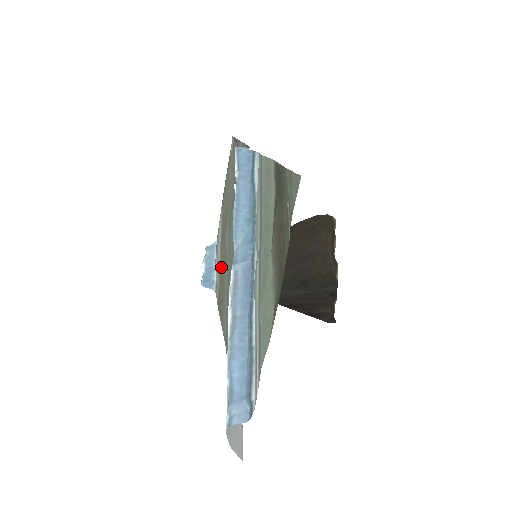
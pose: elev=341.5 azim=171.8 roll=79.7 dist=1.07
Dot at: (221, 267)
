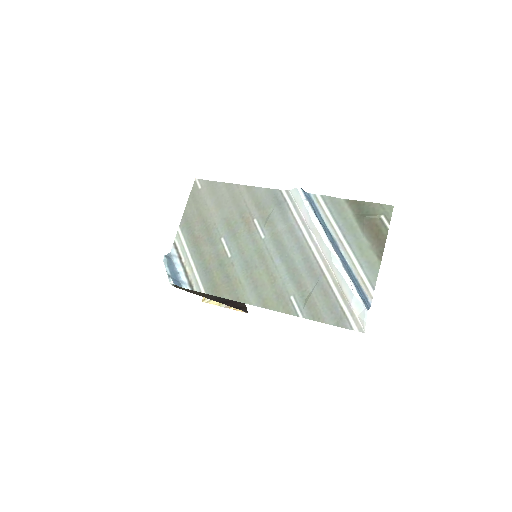
Dot at: (207, 267)
